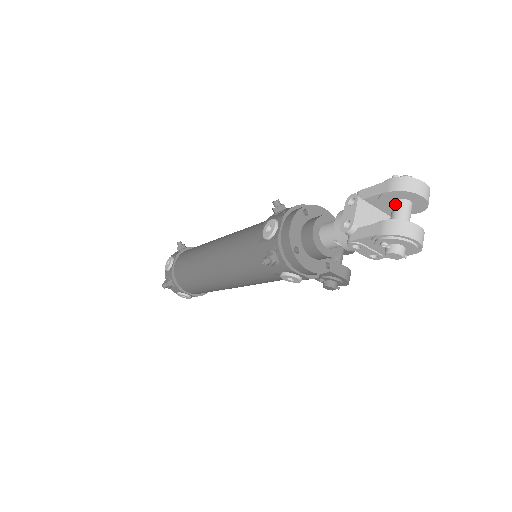
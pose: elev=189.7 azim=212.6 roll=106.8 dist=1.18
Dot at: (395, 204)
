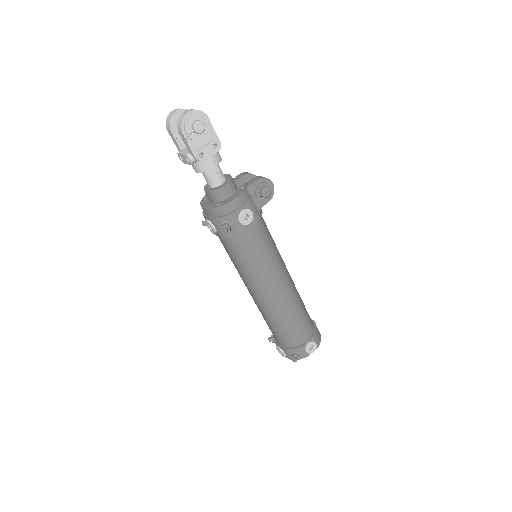
Dot at: occluded
